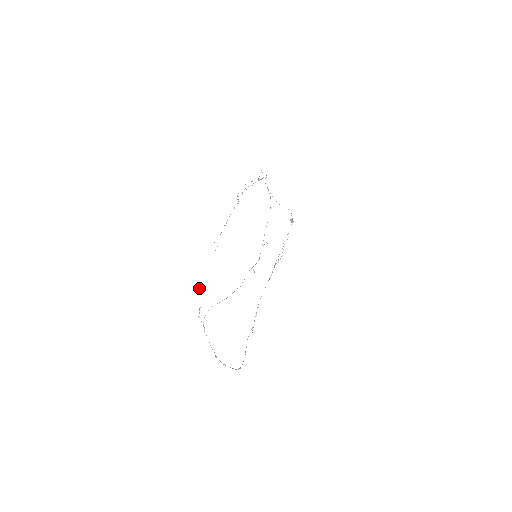
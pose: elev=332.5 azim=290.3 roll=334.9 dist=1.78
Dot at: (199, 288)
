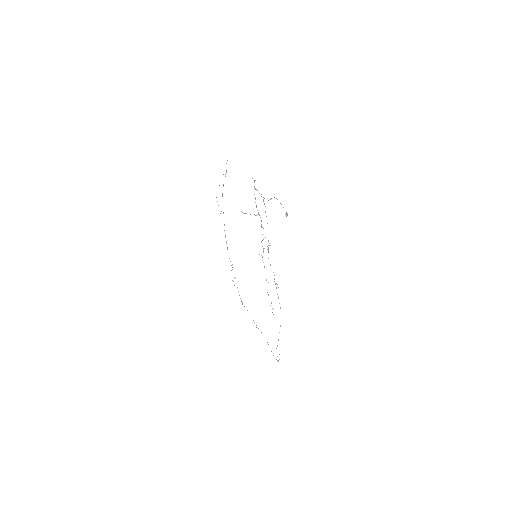
Dot at: occluded
